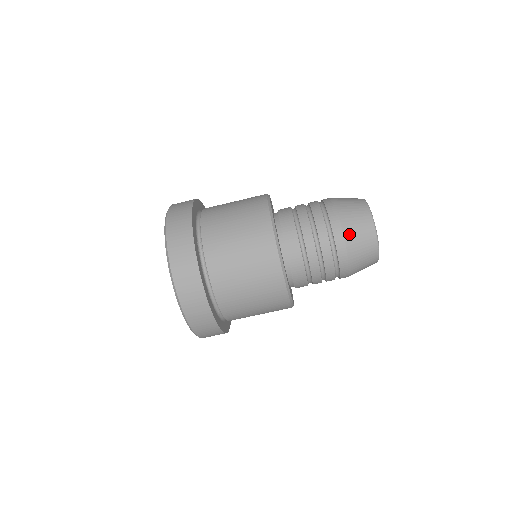
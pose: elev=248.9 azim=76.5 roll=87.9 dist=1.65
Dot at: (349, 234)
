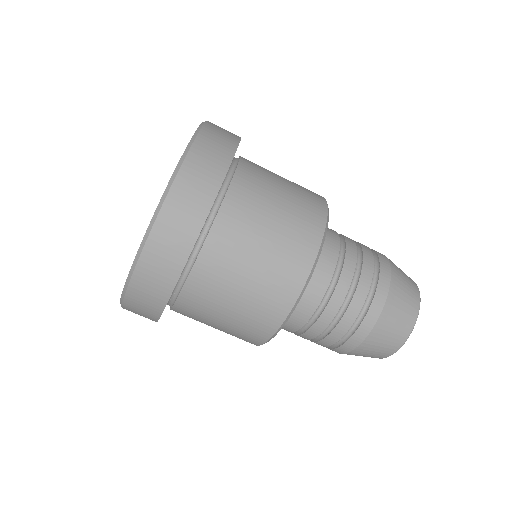
Dot at: (379, 330)
